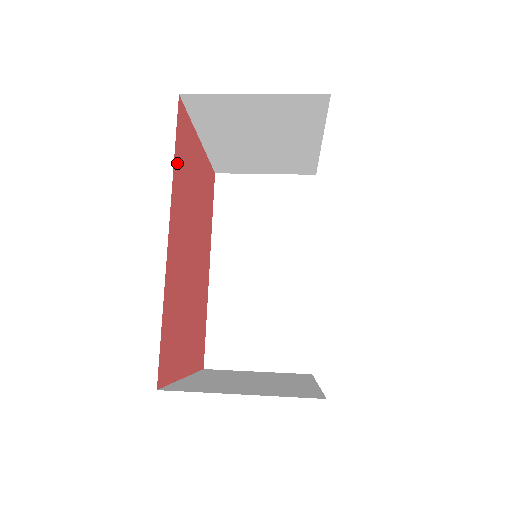
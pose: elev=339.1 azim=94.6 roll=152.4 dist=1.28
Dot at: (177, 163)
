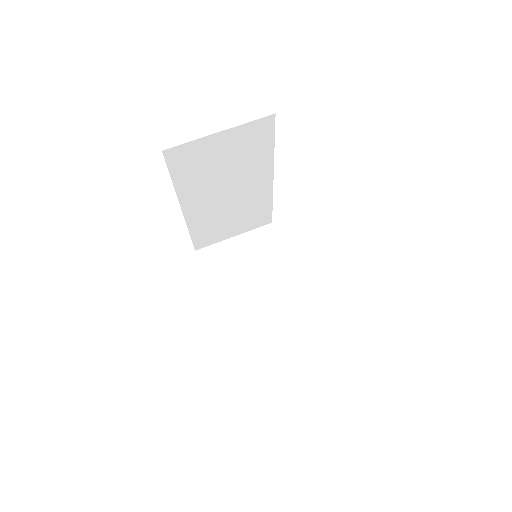
Dot at: occluded
